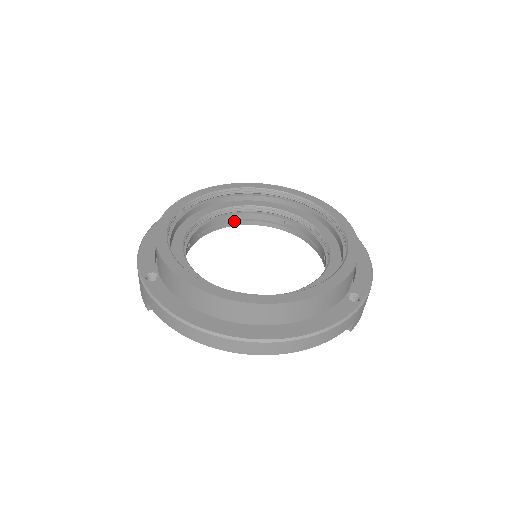
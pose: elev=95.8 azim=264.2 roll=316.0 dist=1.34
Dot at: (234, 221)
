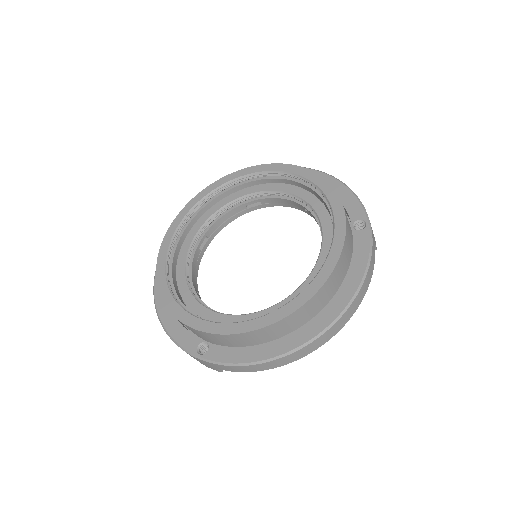
Dot at: (207, 240)
